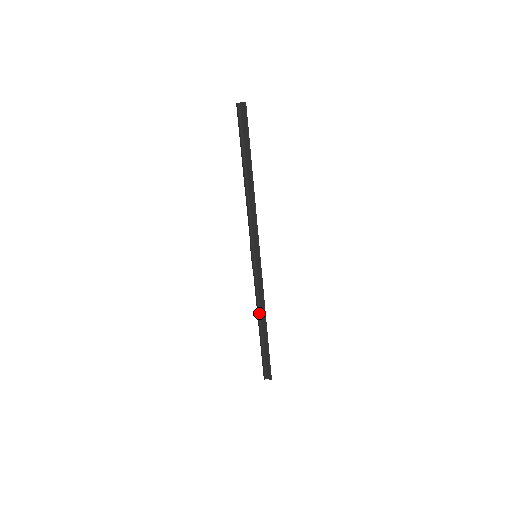
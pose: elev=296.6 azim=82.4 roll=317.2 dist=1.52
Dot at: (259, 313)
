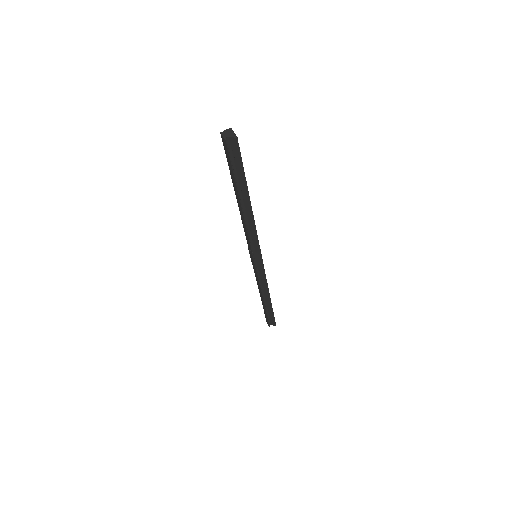
Dot at: (262, 292)
